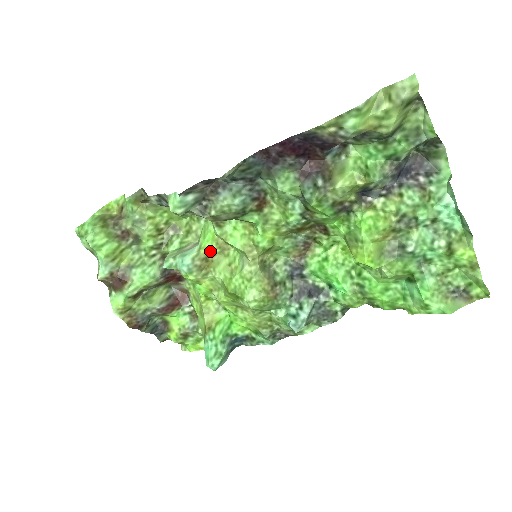
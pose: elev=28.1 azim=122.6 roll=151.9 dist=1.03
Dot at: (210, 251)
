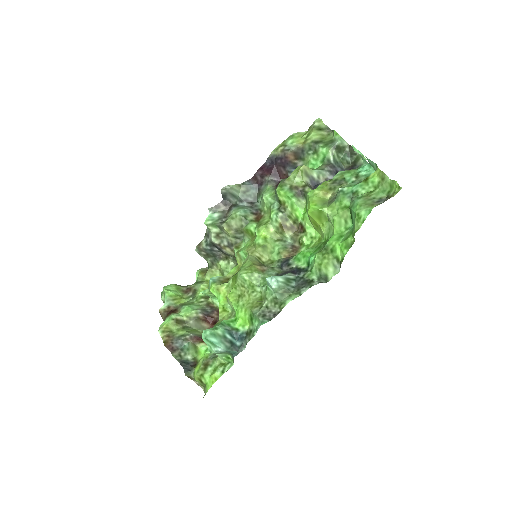
Dot at: (232, 274)
